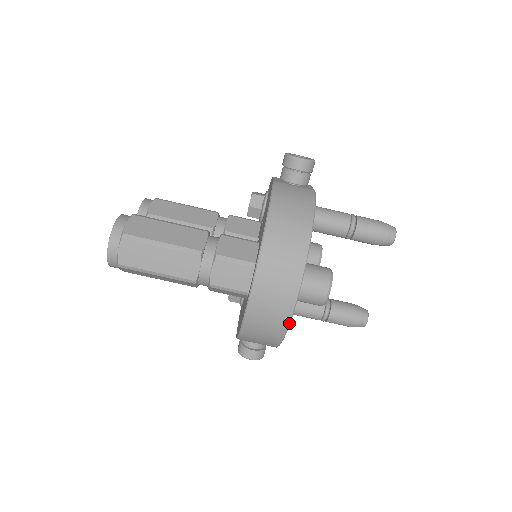
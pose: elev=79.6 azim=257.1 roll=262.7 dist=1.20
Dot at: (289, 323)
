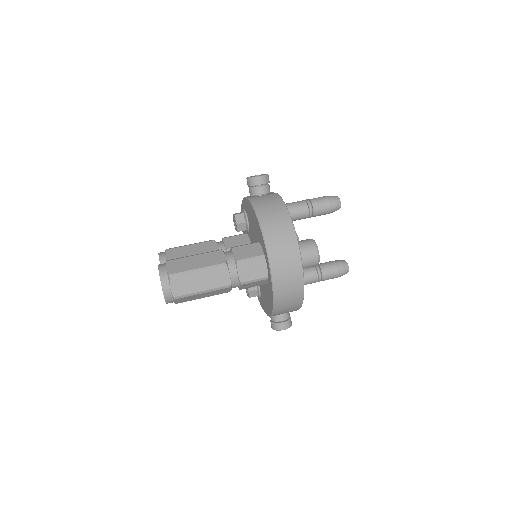
Dot at: occluded
